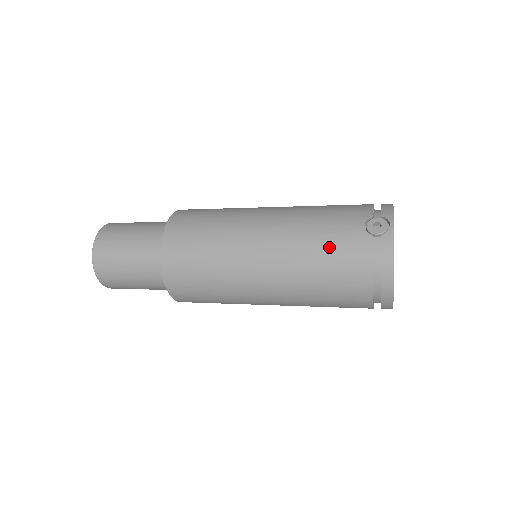
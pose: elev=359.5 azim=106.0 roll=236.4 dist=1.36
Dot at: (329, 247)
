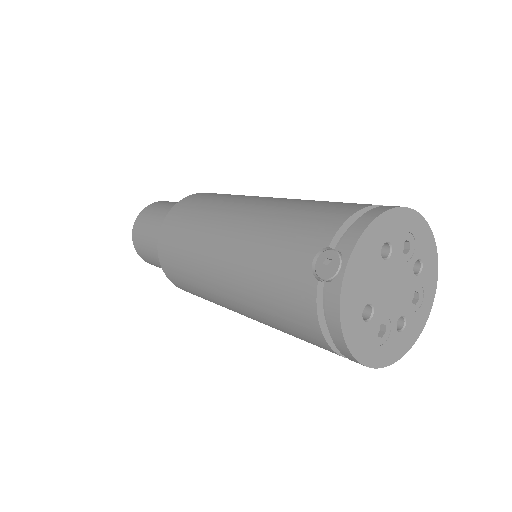
Dot at: (274, 285)
